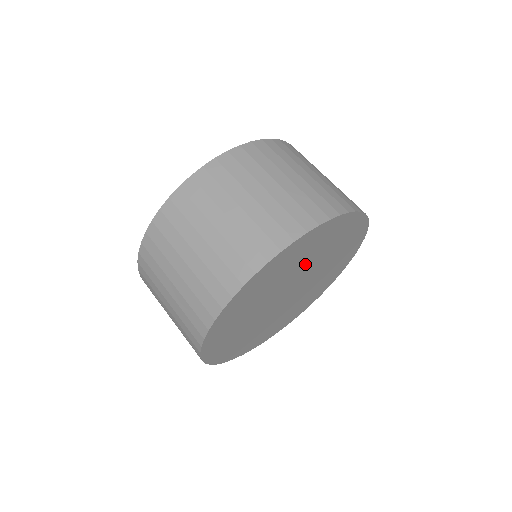
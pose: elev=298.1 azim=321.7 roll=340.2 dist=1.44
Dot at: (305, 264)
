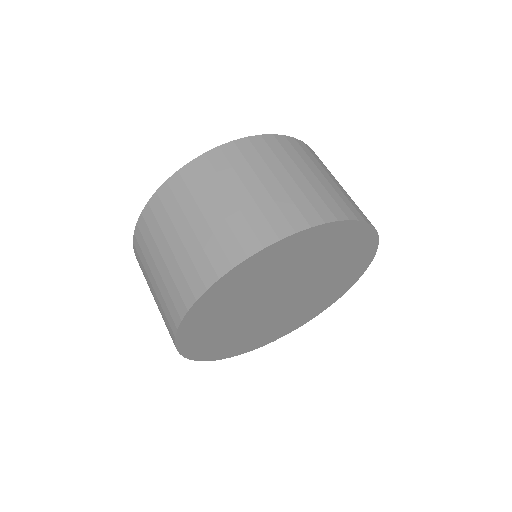
Dot at: (269, 283)
